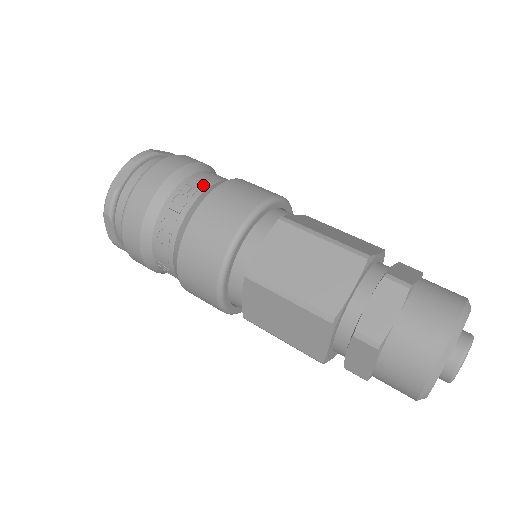
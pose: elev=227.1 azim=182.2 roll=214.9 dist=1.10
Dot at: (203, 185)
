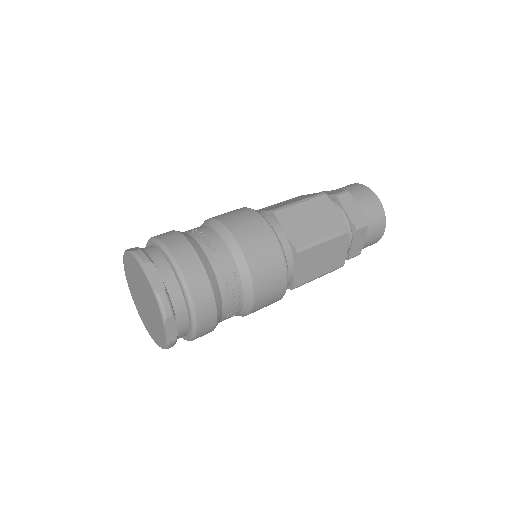
Dot at: (234, 278)
